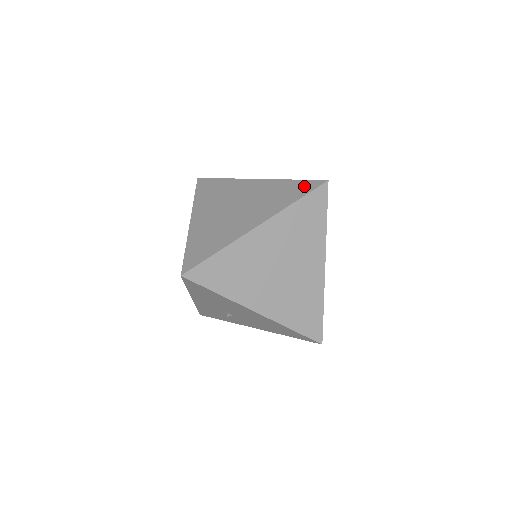
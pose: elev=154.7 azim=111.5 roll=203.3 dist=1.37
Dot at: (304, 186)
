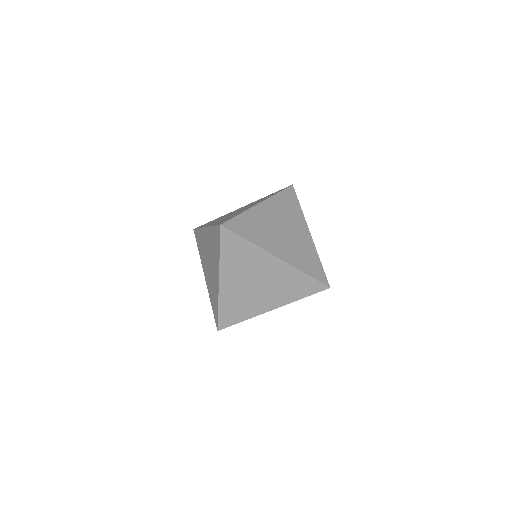
Dot at: (312, 286)
